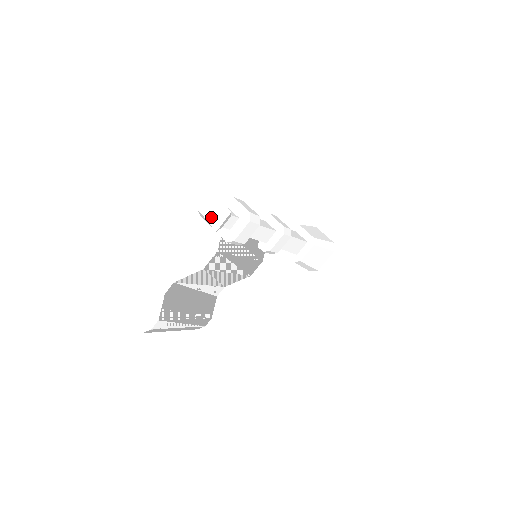
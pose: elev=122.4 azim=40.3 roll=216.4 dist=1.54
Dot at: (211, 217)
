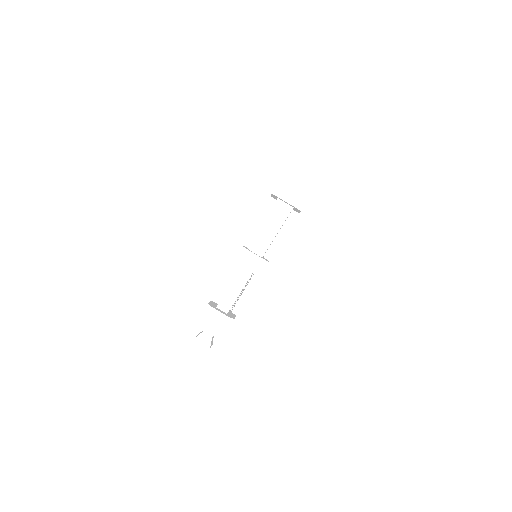
Dot at: occluded
